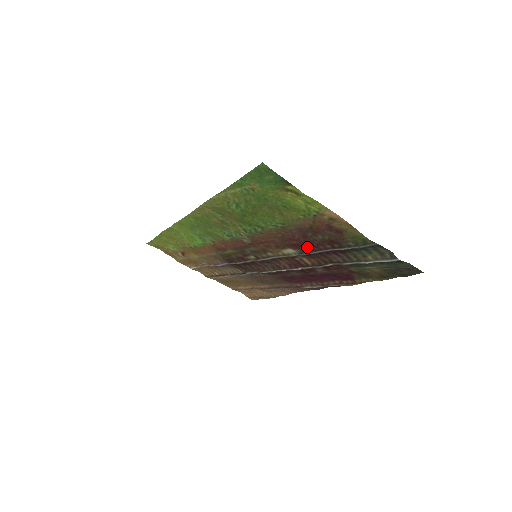
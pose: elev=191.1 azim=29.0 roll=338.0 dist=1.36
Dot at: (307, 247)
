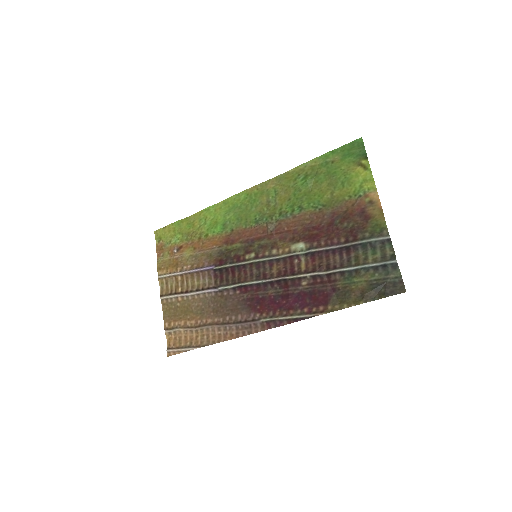
Dot at: (322, 239)
